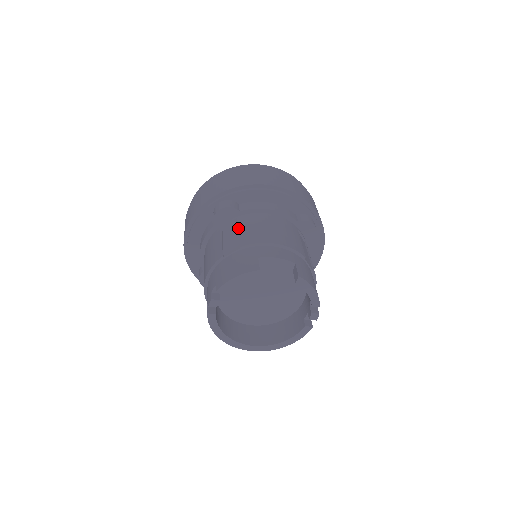
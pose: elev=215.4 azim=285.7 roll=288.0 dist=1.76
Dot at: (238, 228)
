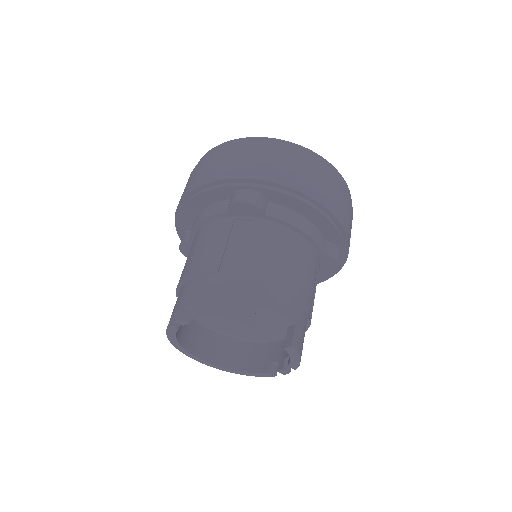
Dot at: (253, 239)
